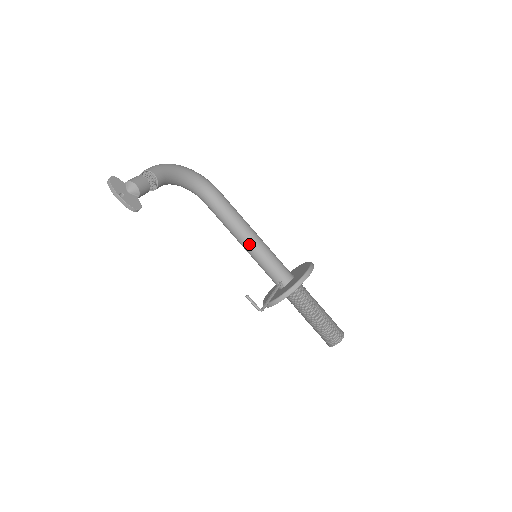
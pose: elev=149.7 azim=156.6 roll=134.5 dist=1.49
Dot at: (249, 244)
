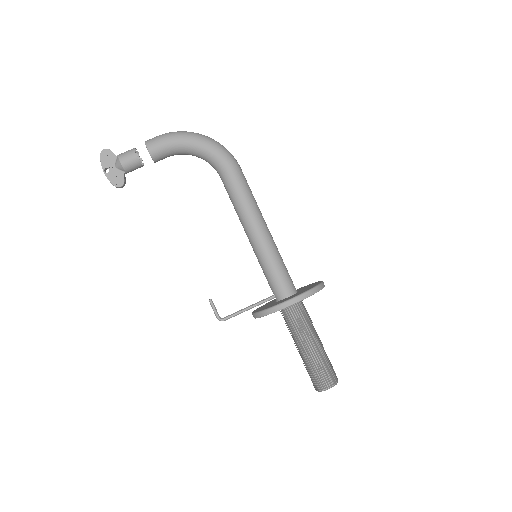
Dot at: (250, 241)
